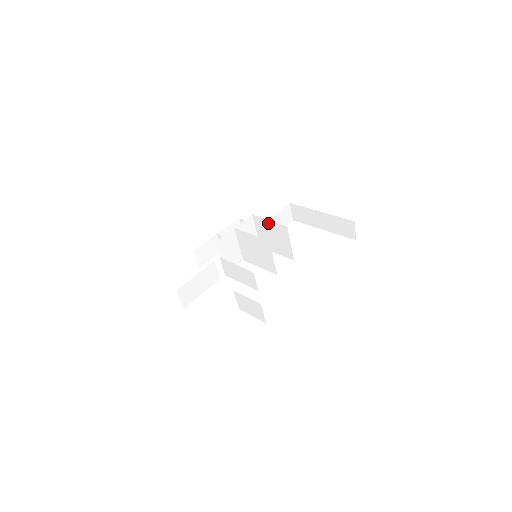
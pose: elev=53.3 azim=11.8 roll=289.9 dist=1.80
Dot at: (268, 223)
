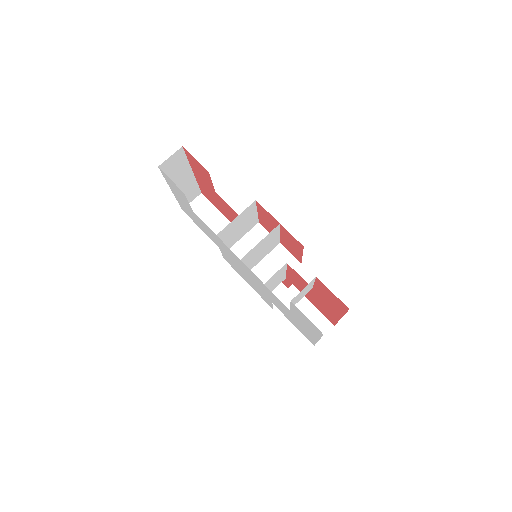
Dot at: occluded
